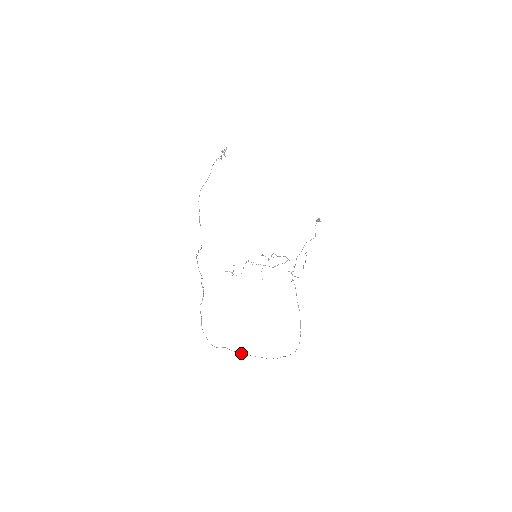
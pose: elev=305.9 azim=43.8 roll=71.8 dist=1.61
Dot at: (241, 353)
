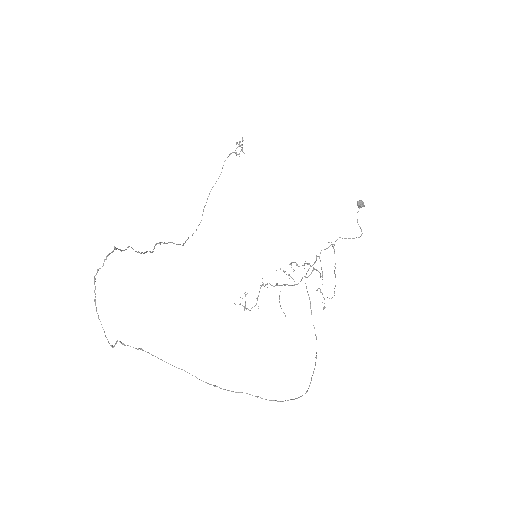
Dot at: occluded
